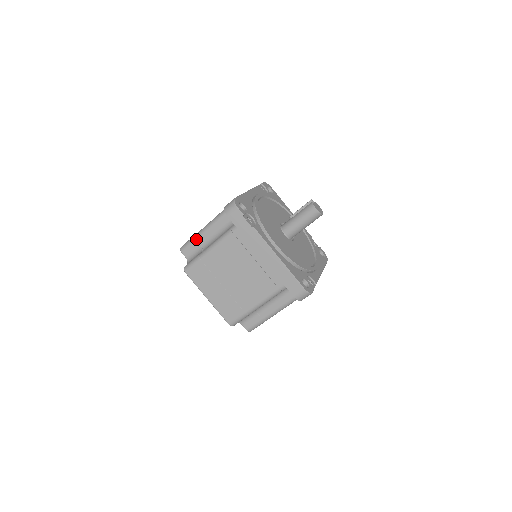
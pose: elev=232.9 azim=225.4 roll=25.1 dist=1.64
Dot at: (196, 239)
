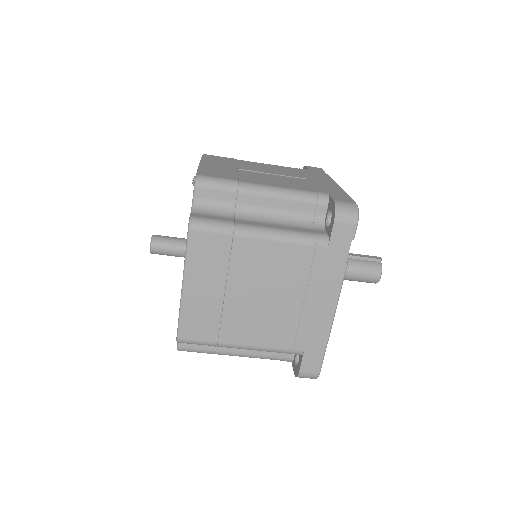
Dot at: (238, 190)
